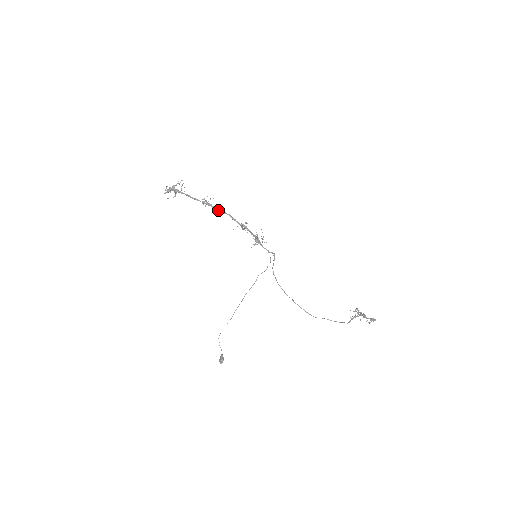
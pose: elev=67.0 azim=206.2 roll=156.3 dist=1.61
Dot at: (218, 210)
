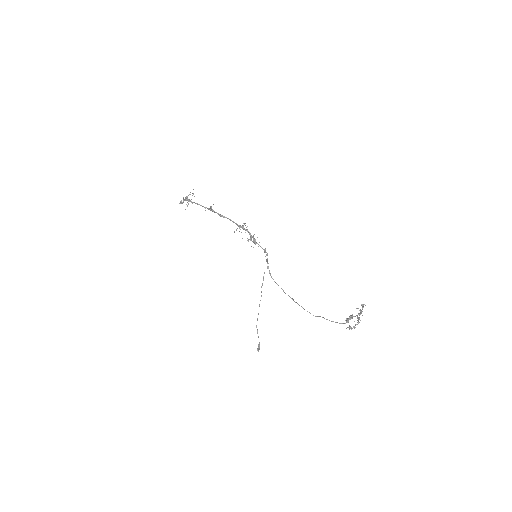
Dot at: (219, 215)
